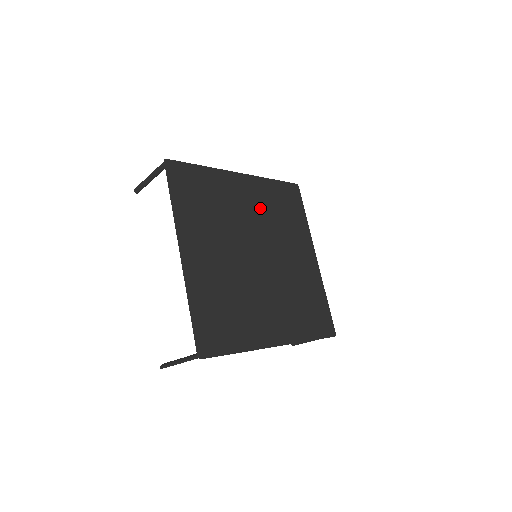
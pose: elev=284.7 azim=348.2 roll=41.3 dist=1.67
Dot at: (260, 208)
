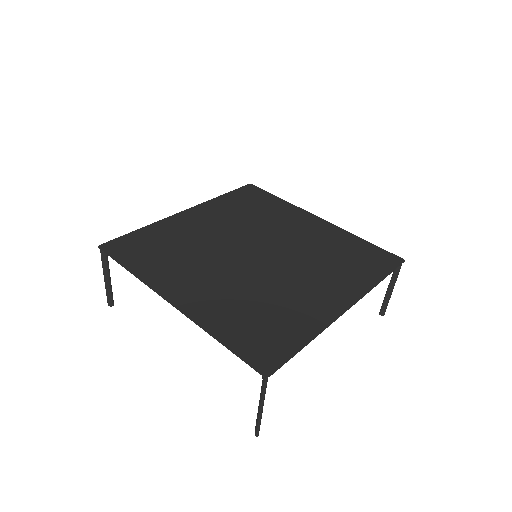
Dot at: (227, 220)
